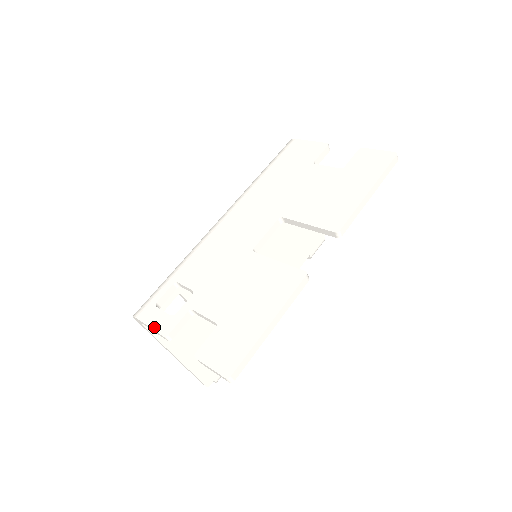
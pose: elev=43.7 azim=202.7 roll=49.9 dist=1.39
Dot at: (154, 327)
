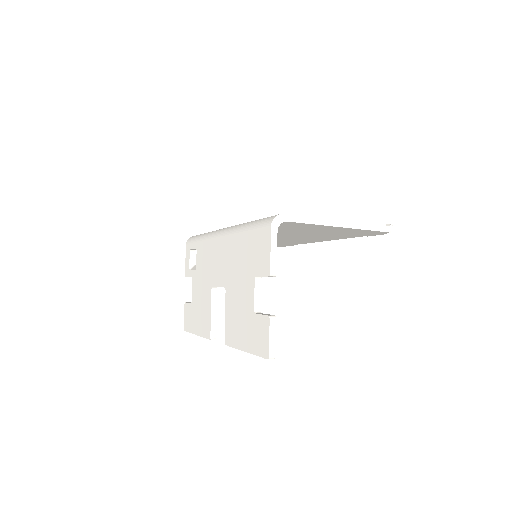
Dot at: (186, 264)
